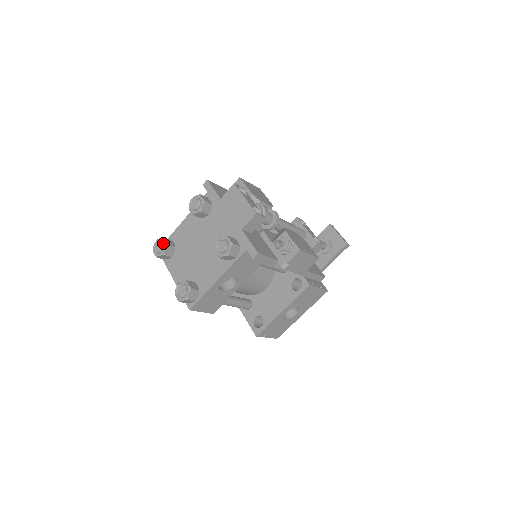
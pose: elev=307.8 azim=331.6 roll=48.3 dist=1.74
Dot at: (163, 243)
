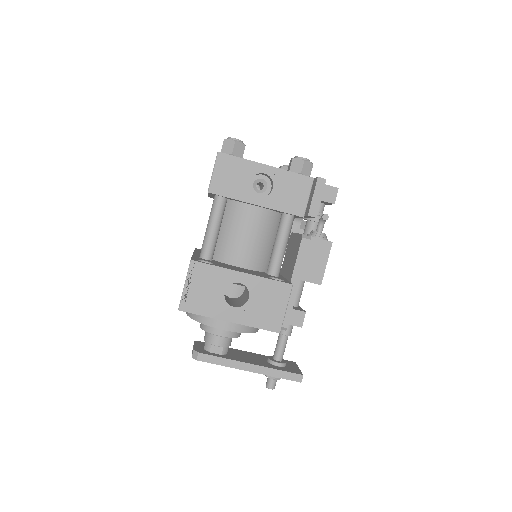
Dot at: occluded
